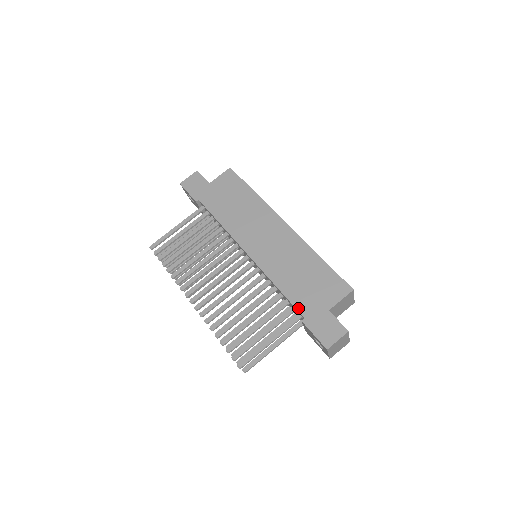
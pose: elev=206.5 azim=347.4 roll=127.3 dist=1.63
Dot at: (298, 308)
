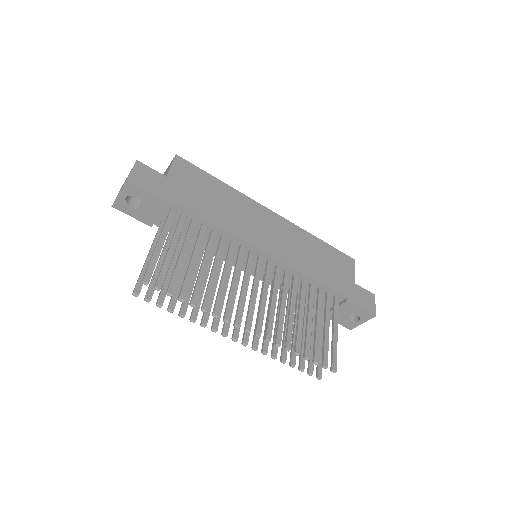
Dot at: (338, 291)
